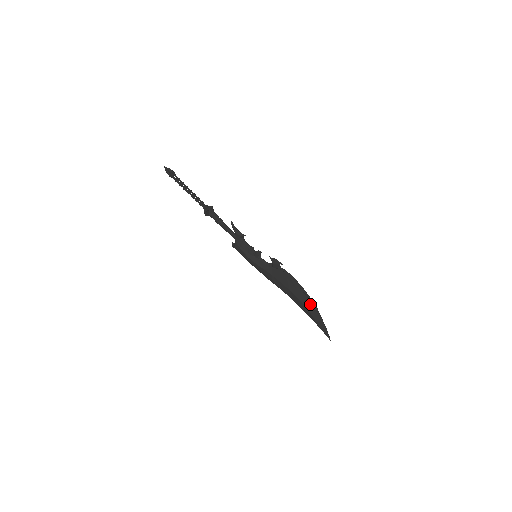
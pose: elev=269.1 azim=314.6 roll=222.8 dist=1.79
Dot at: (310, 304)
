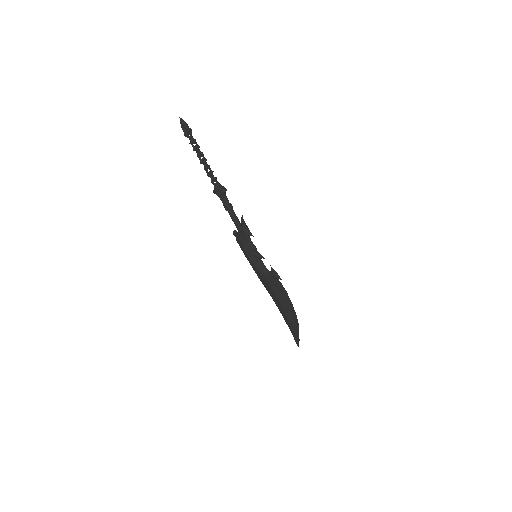
Dot at: (293, 319)
